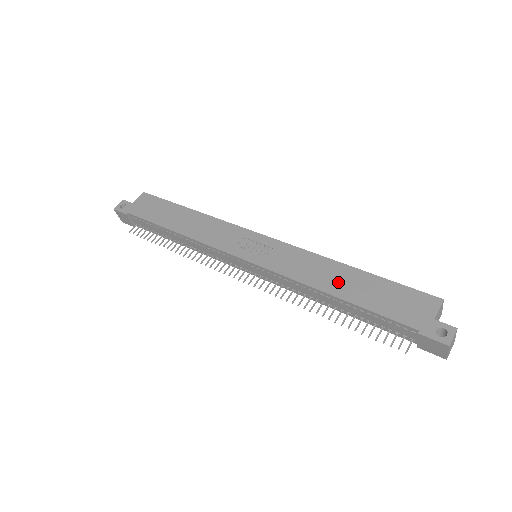
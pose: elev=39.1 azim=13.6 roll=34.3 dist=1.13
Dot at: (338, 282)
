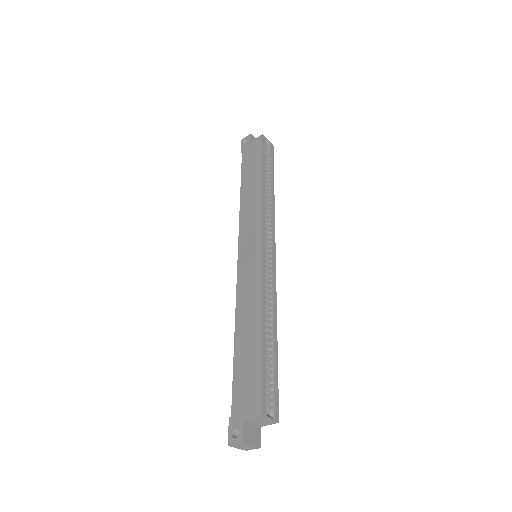
Dot at: (245, 330)
